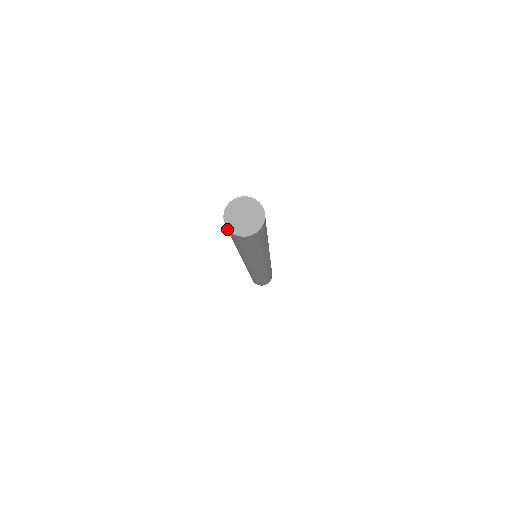
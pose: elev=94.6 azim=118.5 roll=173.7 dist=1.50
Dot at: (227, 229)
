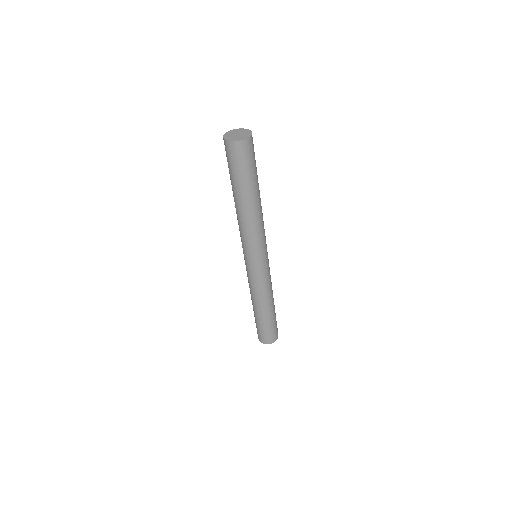
Dot at: (236, 147)
